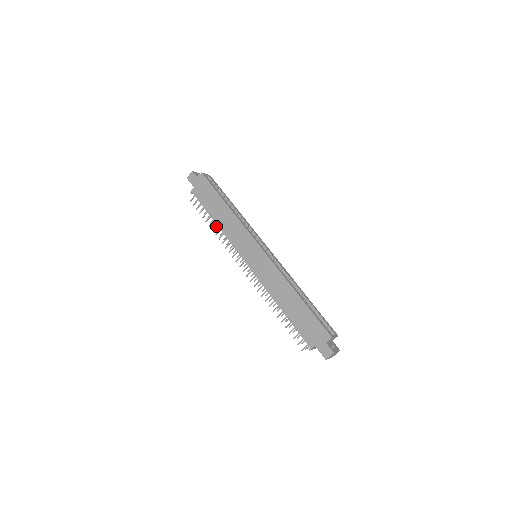
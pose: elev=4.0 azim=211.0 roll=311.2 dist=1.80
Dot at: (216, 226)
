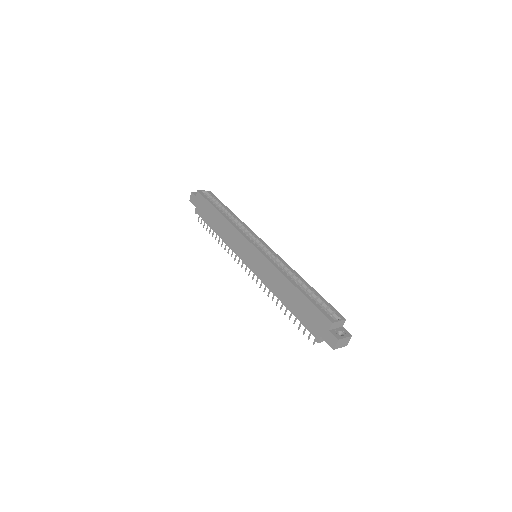
Dot at: occluded
